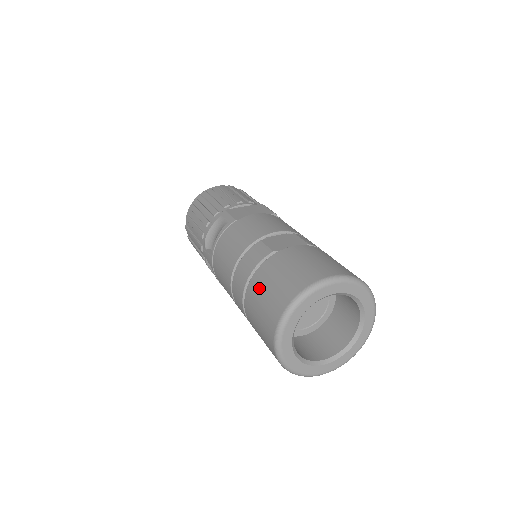
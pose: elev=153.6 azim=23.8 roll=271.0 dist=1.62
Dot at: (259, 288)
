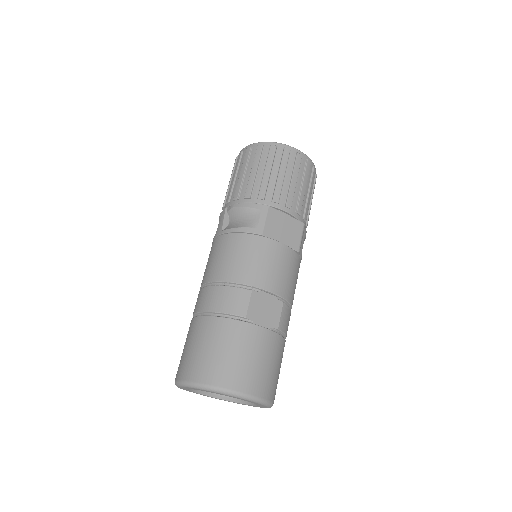
Dot at: (208, 335)
